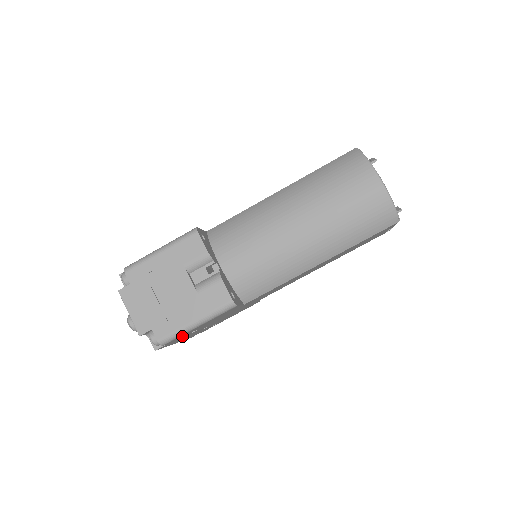
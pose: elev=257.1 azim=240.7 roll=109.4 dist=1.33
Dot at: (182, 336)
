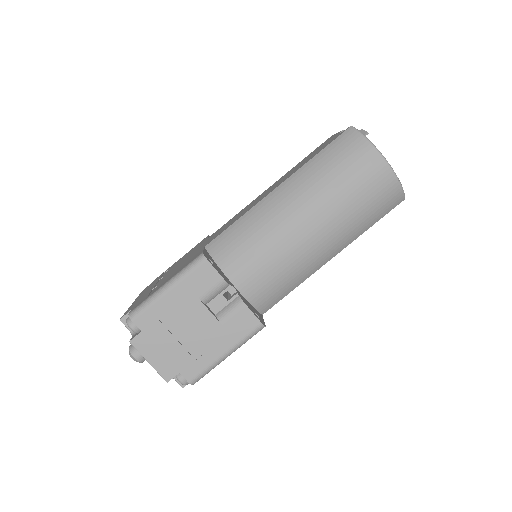
Dot at: occluded
